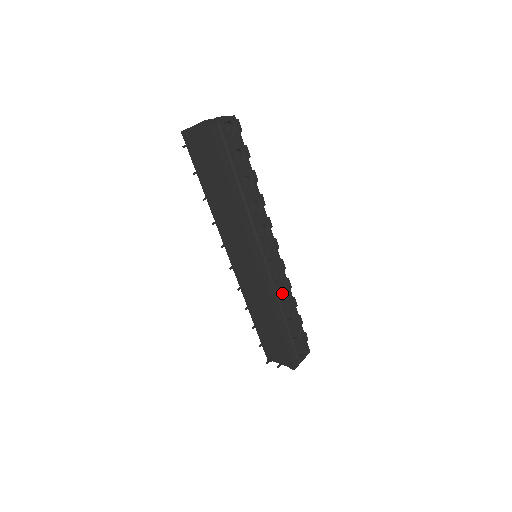
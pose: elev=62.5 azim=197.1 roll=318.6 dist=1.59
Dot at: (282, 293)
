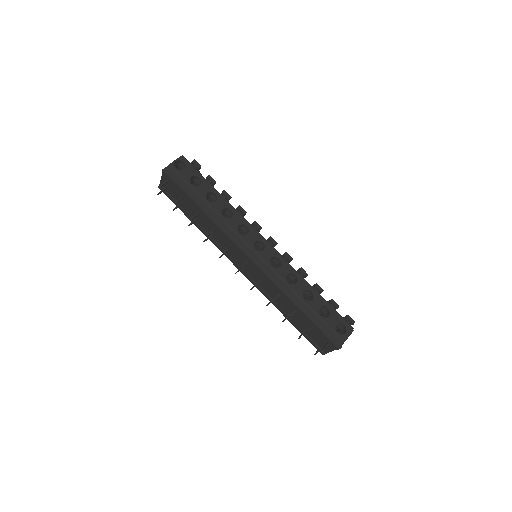
Dot at: (293, 279)
